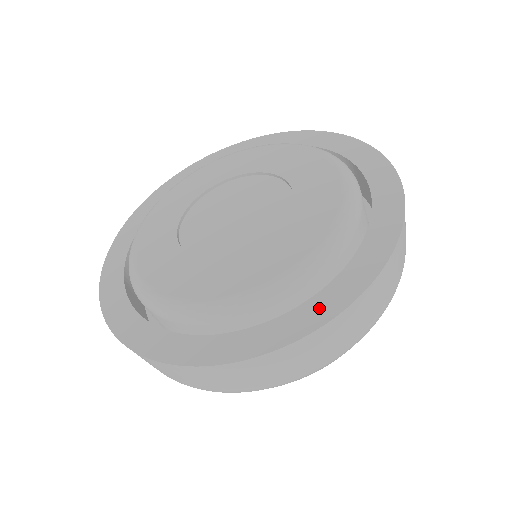
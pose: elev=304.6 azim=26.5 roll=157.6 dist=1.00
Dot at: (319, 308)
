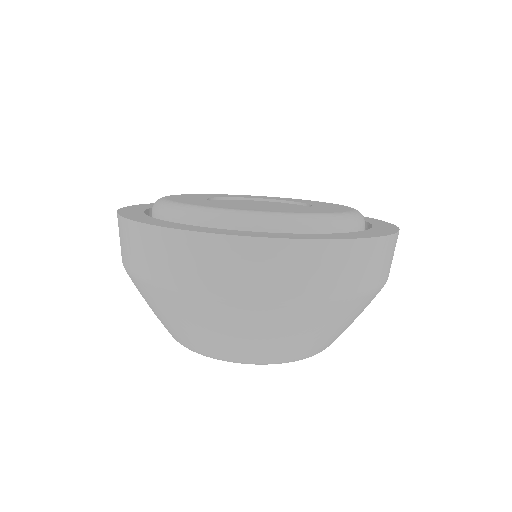
Dot at: (216, 230)
